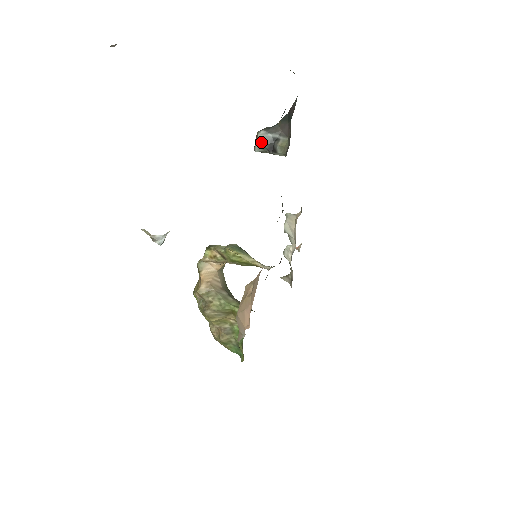
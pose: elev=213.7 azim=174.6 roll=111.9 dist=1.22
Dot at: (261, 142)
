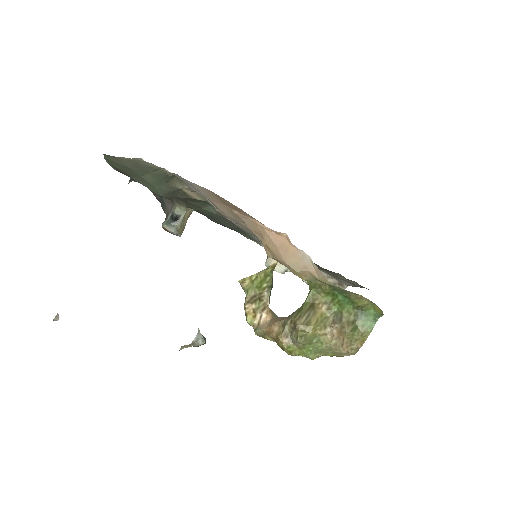
Dot at: (168, 225)
